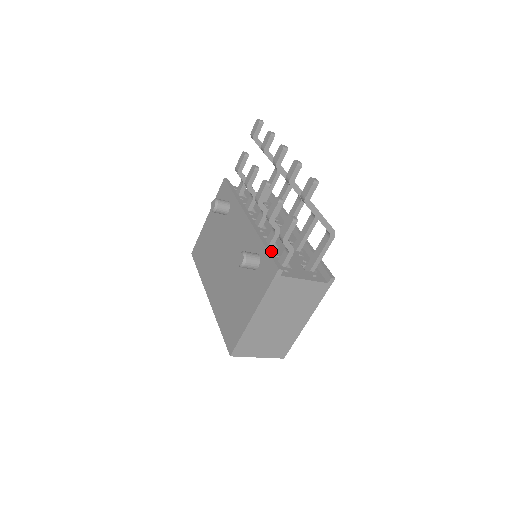
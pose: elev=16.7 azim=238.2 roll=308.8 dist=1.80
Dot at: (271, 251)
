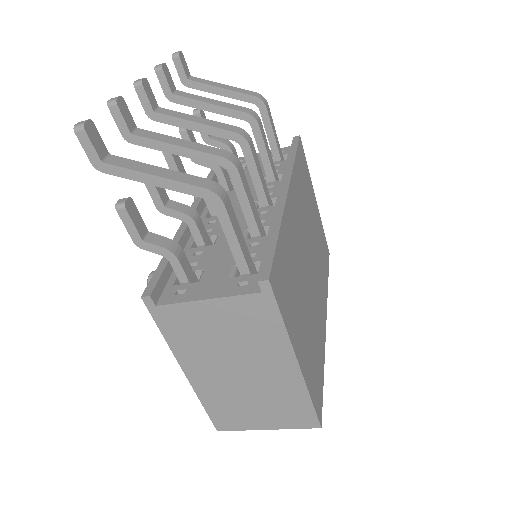
Dot at: (166, 261)
